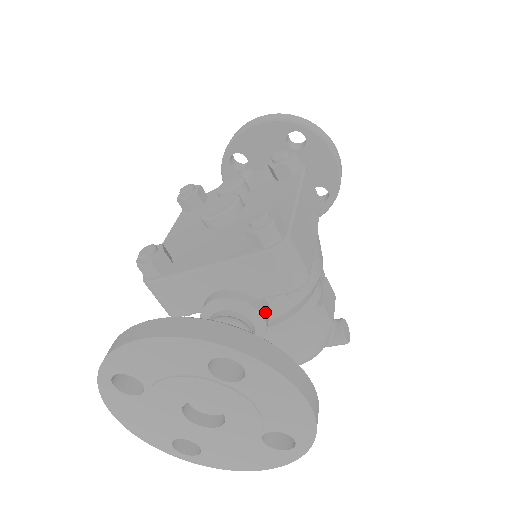
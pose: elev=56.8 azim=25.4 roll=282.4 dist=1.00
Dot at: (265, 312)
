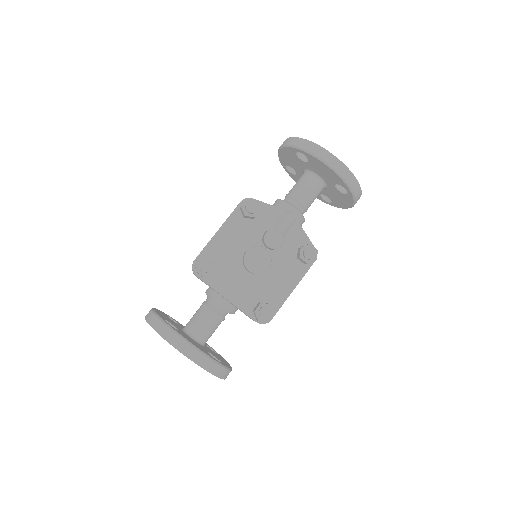
Dot at: occluded
